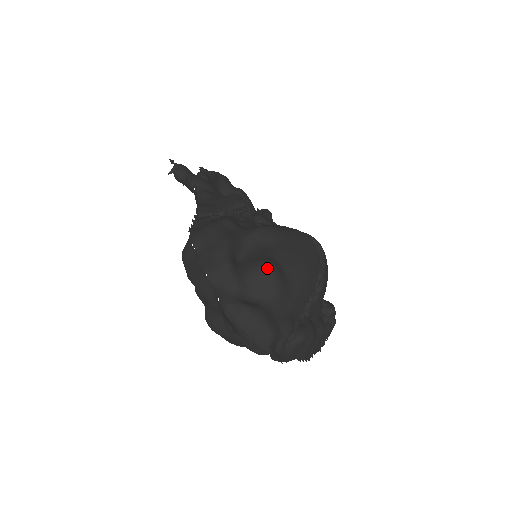
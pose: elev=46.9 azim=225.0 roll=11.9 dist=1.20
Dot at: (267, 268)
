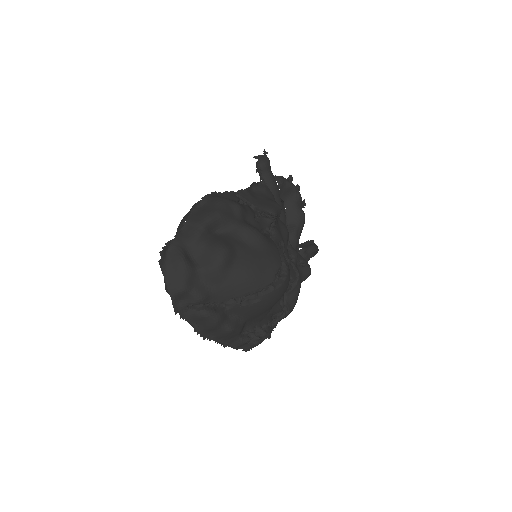
Dot at: (221, 250)
